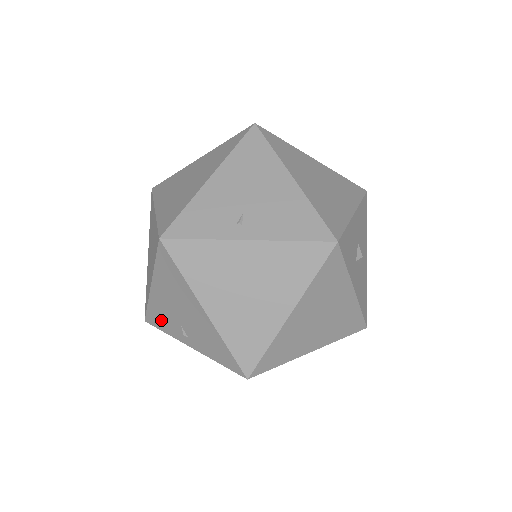
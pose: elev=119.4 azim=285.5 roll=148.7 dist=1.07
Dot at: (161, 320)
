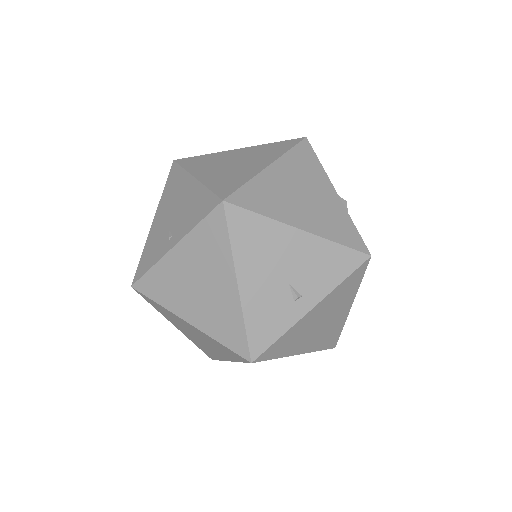
Dot at: (150, 255)
